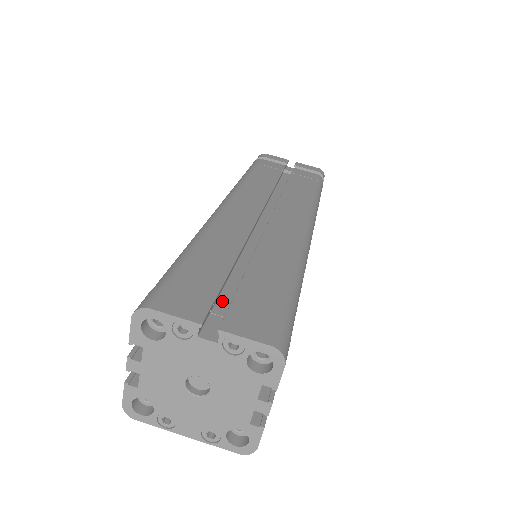
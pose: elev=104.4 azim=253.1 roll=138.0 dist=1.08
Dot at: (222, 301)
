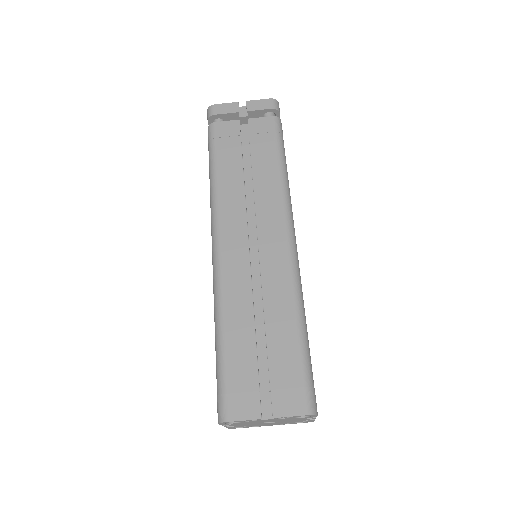
Dot at: (262, 375)
